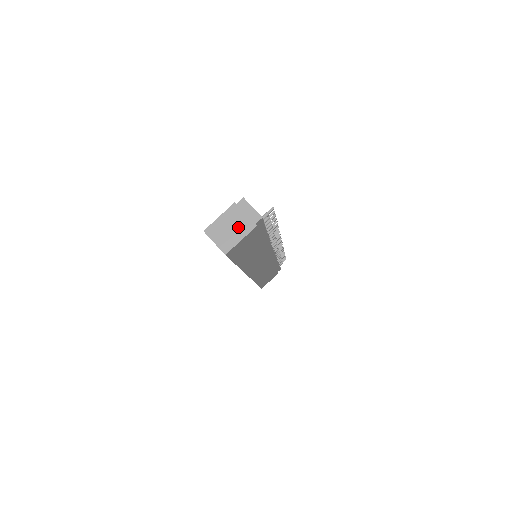
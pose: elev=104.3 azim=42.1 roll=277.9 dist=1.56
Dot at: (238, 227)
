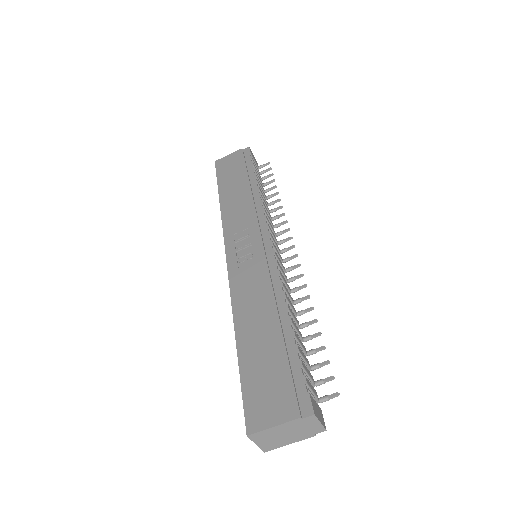
Dot at: (292, 436)
